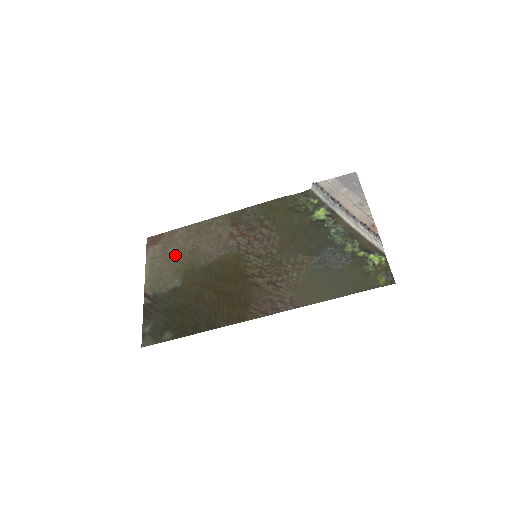
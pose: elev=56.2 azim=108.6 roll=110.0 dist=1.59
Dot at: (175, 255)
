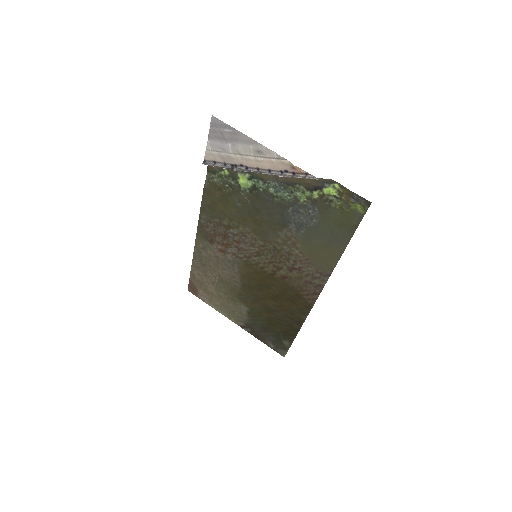
Dot at: (217, 291)
